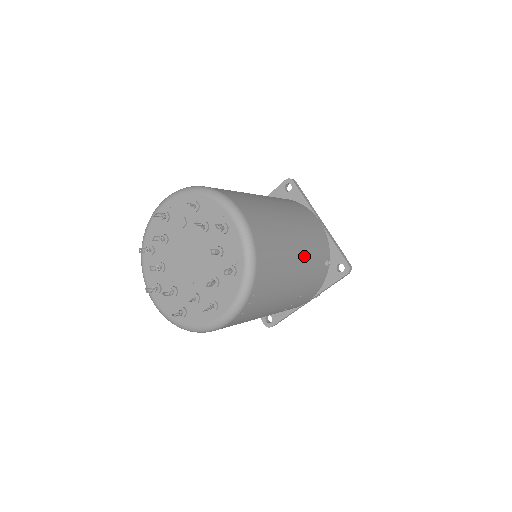
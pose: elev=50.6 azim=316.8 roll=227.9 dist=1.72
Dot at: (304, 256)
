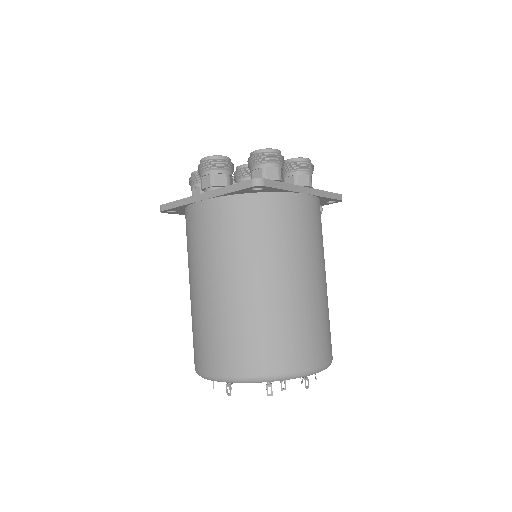
Dot at: occluded
